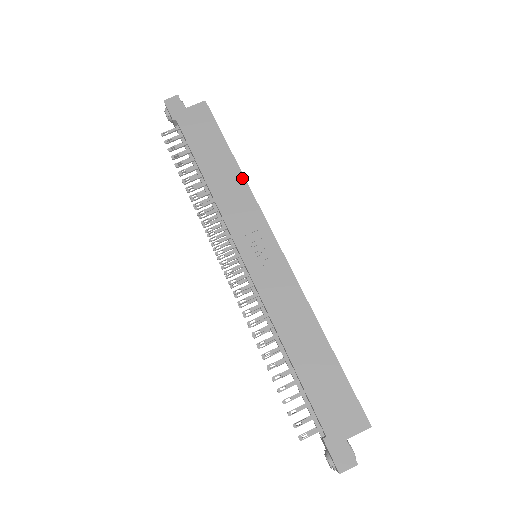
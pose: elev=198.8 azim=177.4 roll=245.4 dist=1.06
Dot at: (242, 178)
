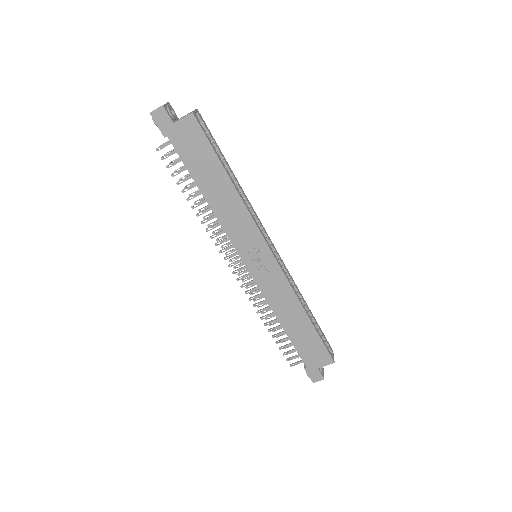
Dot at: (239, 198)
